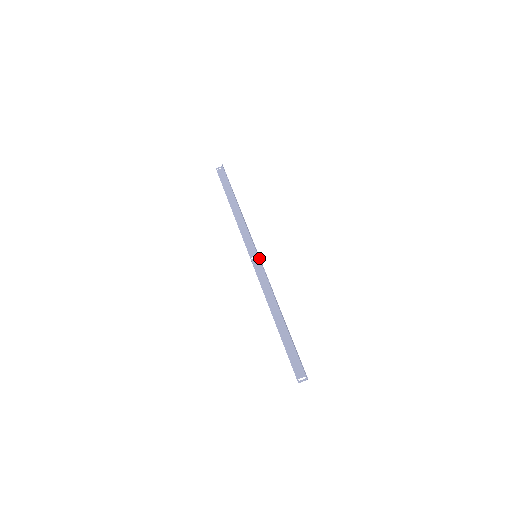
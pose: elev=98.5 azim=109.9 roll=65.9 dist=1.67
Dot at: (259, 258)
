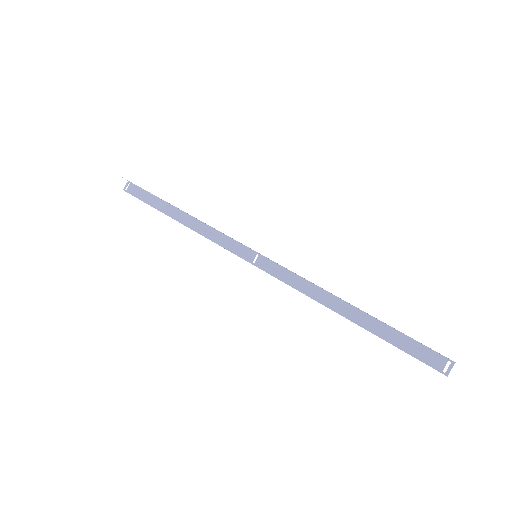
Dot at: (262, 256)
